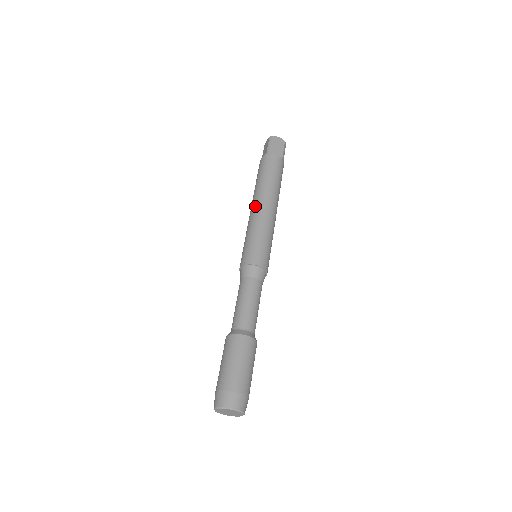
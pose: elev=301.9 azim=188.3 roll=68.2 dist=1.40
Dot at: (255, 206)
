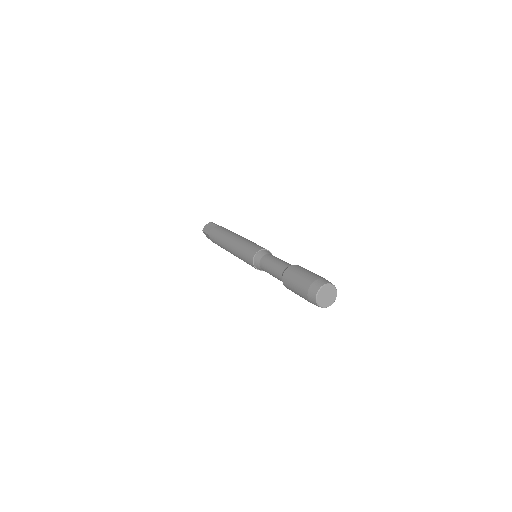
Dot at: (229, 248)
